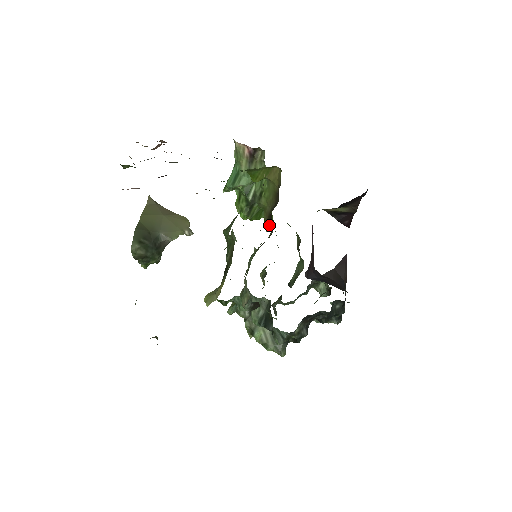
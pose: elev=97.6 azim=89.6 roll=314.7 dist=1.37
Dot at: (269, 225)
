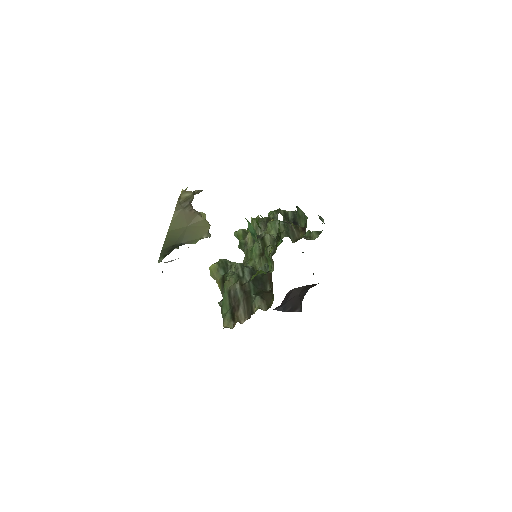
Dot at: (279, 233)
